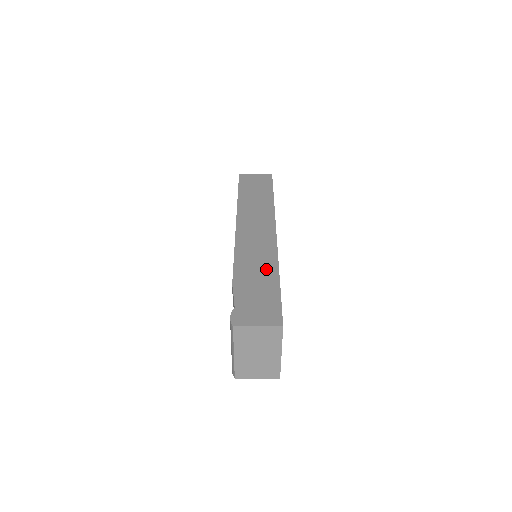
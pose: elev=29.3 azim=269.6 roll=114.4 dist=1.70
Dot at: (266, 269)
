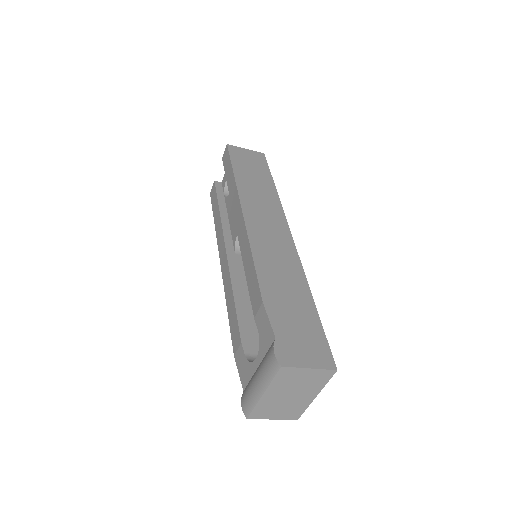
Dot at: (295, 285)
